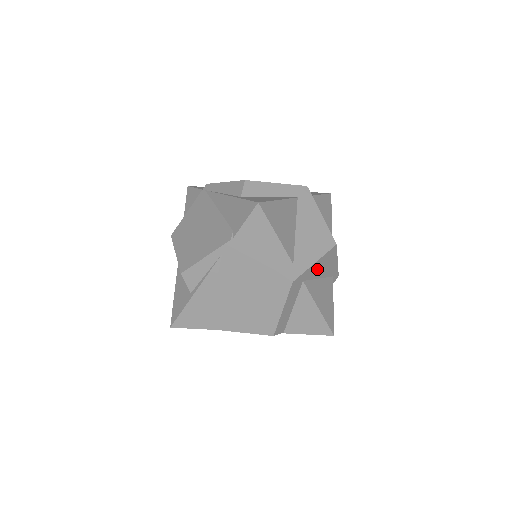
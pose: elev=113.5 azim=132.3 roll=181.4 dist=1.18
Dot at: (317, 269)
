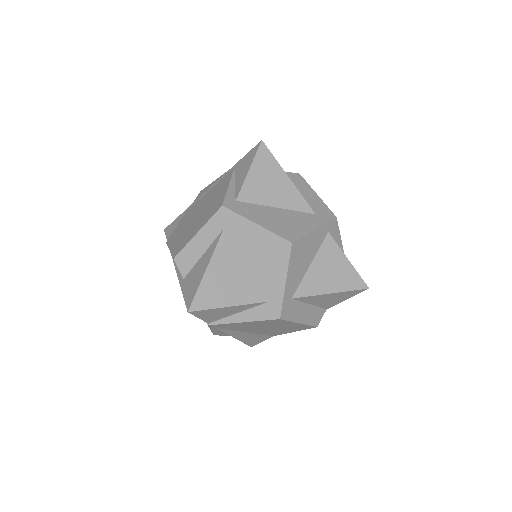
Dot at: (296, 273)
